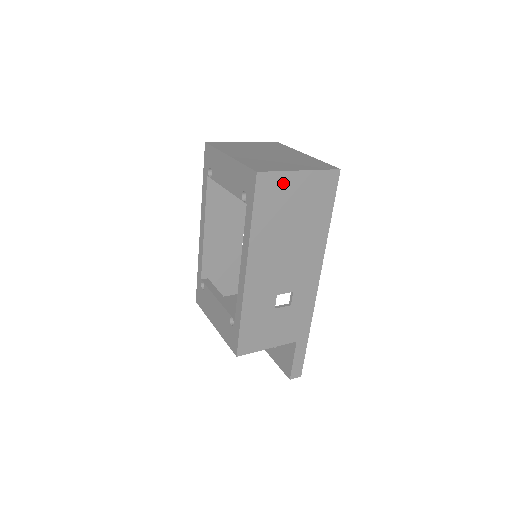
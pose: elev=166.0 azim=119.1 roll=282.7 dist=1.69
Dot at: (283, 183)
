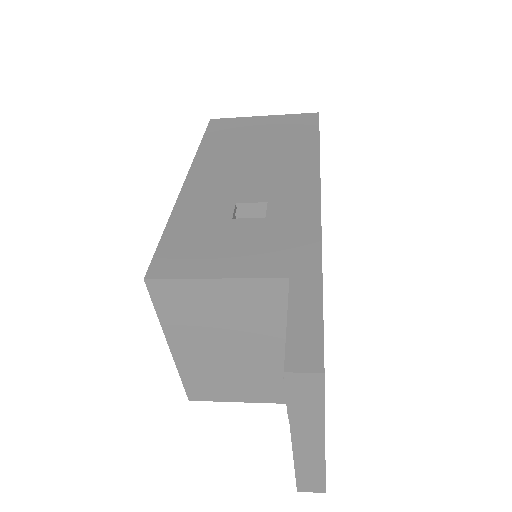
Dot at: (242, 123)
